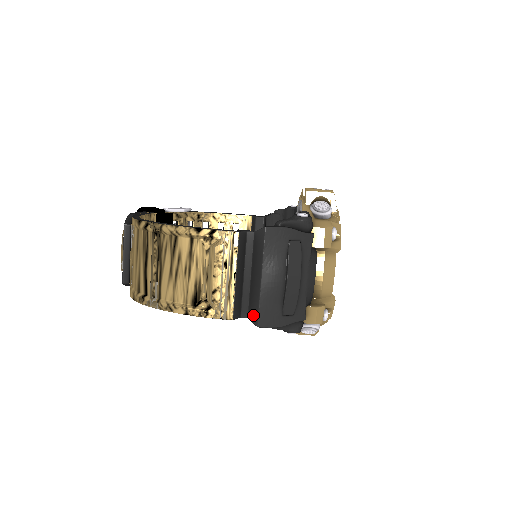
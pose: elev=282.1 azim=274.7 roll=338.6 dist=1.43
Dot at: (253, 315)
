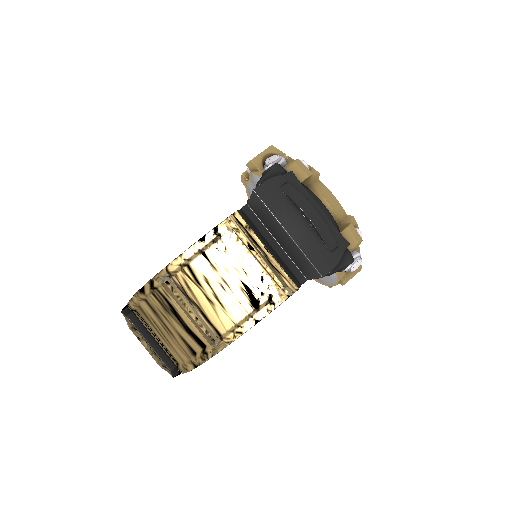
Dot at: (310, 272)
